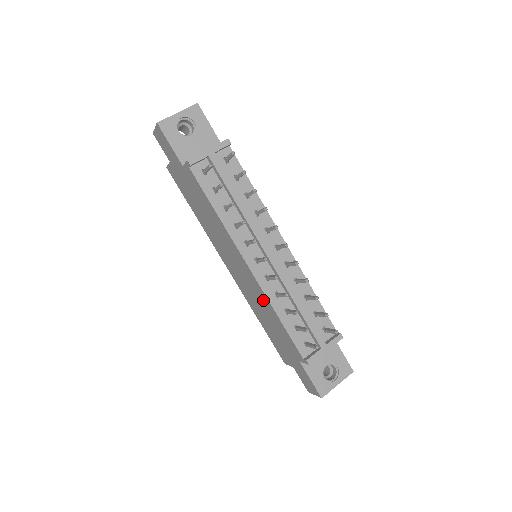
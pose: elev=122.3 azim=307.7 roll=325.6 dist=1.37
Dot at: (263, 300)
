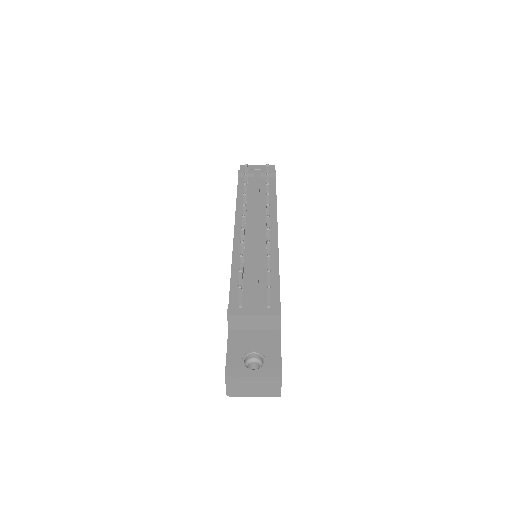
Dot at: occluded
